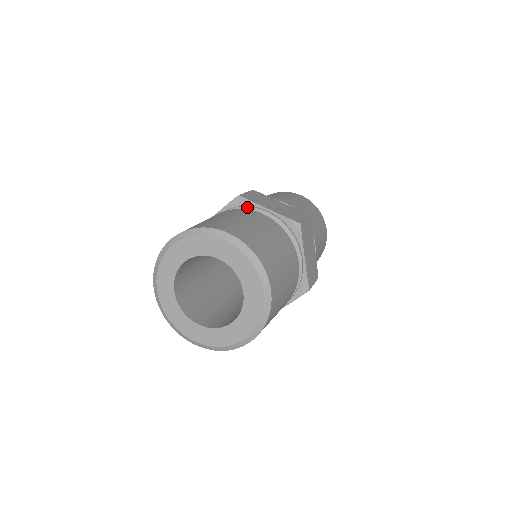
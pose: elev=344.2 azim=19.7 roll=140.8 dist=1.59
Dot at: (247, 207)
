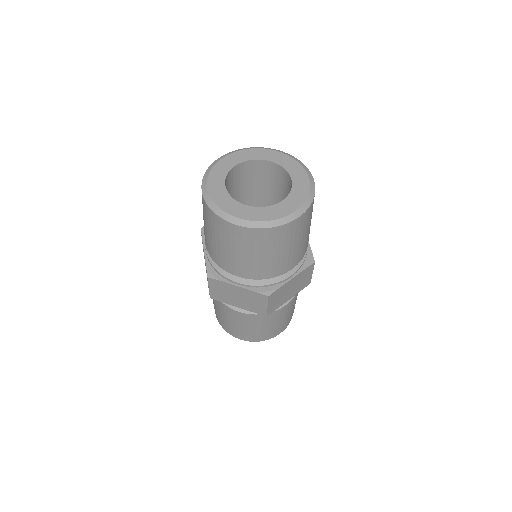
Dot at: occluded
